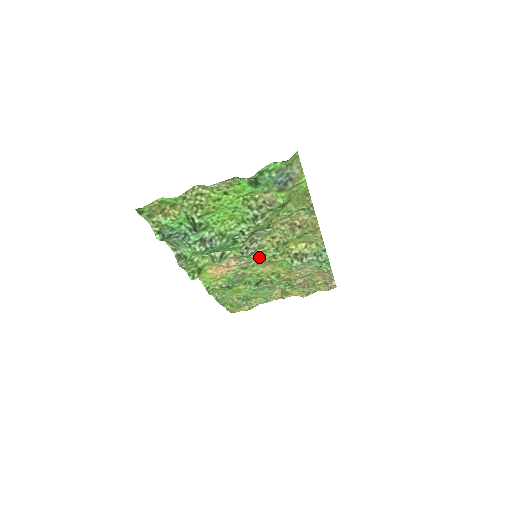
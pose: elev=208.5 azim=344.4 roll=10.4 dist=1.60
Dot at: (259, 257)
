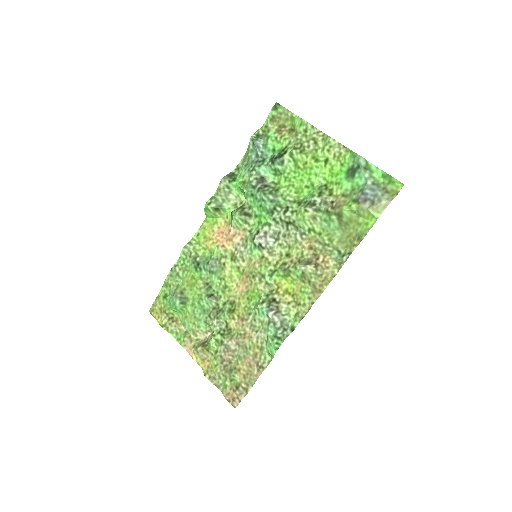
Dot at: (255, 261)
